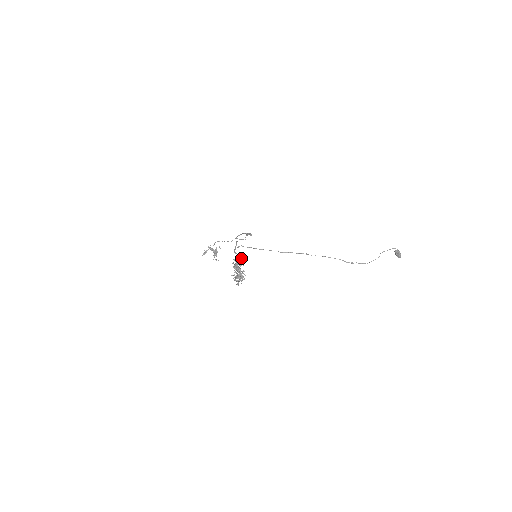
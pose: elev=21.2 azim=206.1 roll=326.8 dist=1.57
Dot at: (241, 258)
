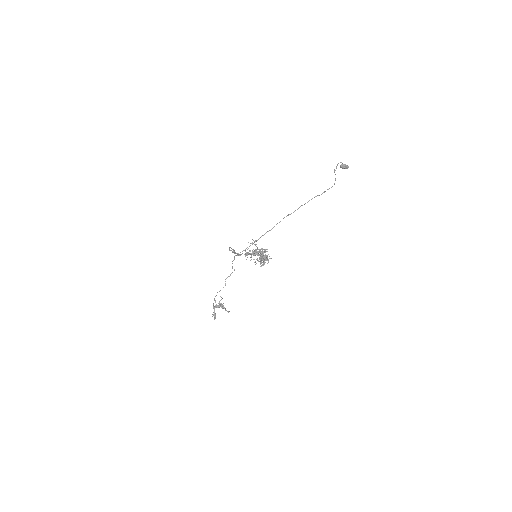
Dot at: occluded
